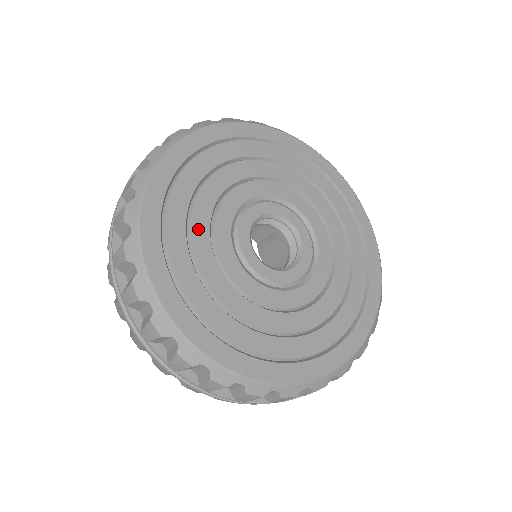
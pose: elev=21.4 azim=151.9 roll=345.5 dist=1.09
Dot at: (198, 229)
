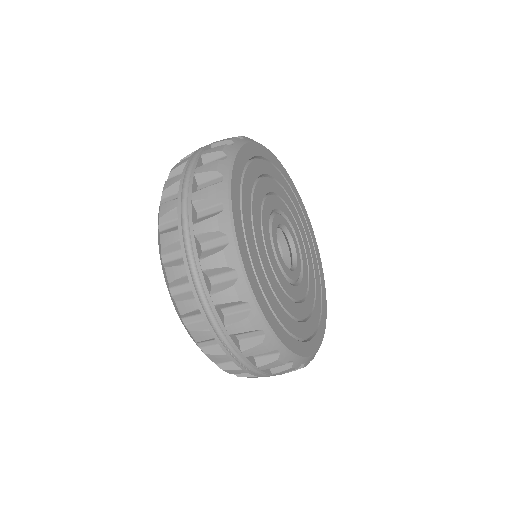
Dot at: (263, 256)
